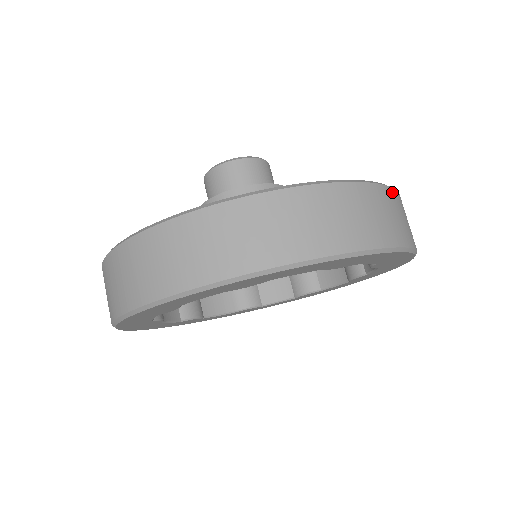
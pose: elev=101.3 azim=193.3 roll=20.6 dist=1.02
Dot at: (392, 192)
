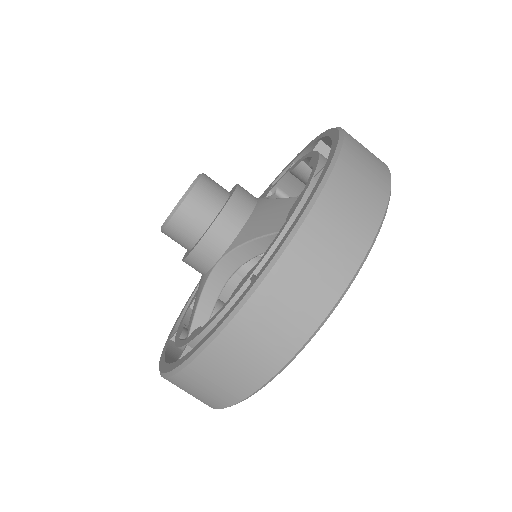
Dot at: occluded
